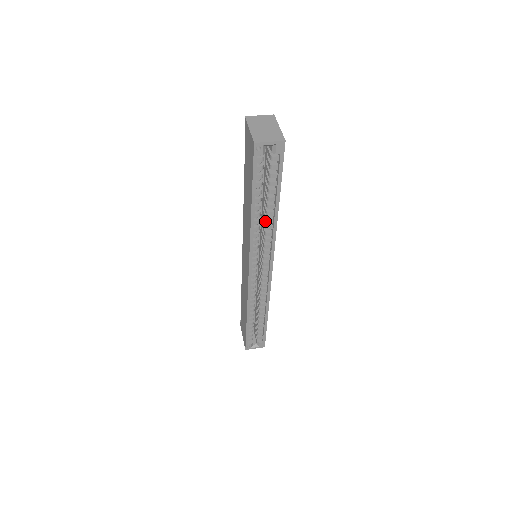
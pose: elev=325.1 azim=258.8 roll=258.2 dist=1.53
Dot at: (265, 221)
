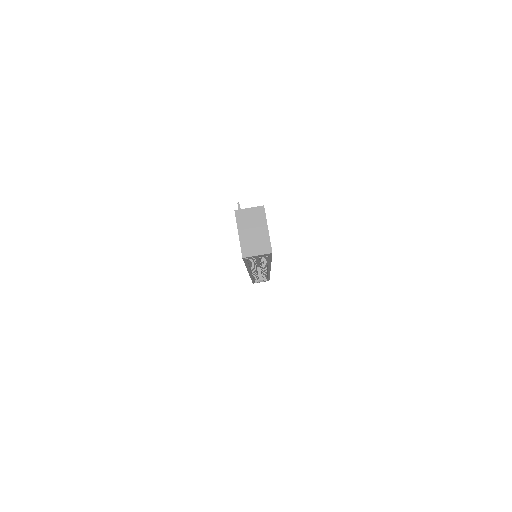
Dot at: occluded
